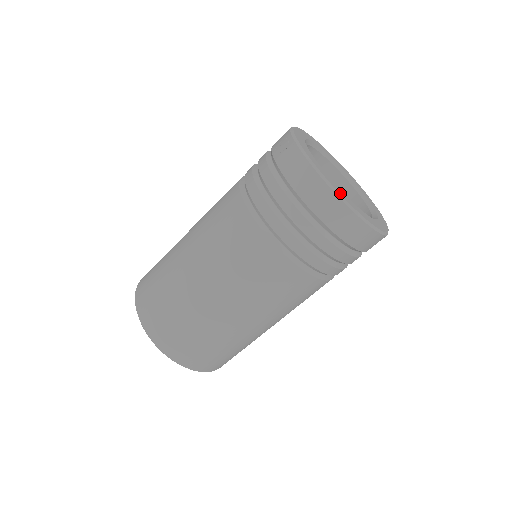
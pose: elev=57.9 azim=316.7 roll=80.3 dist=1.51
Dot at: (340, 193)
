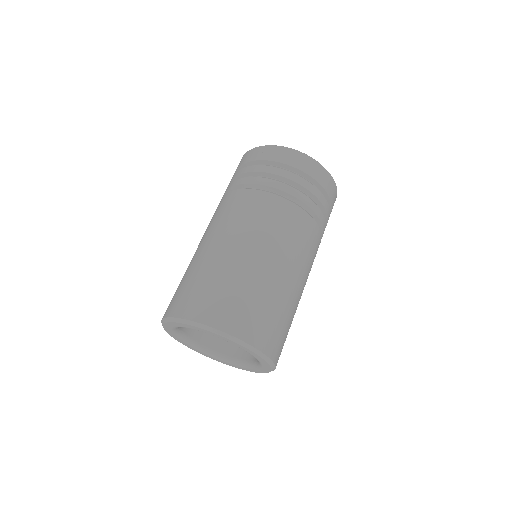
Dot at: occluded
